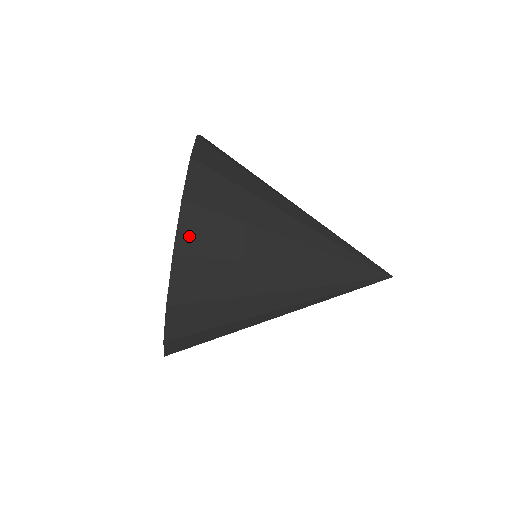
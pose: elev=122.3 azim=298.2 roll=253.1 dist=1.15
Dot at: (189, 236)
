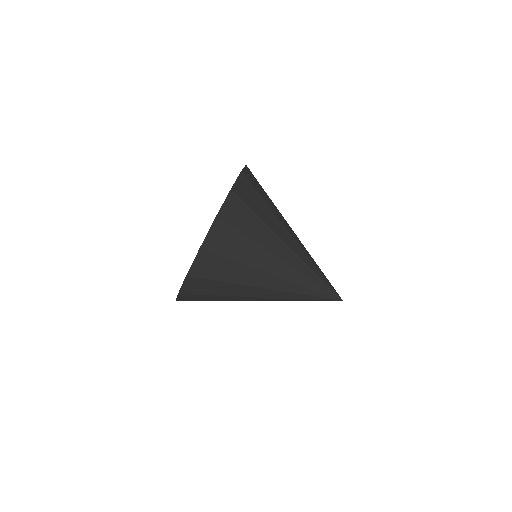
Dot at: (213, 239)
